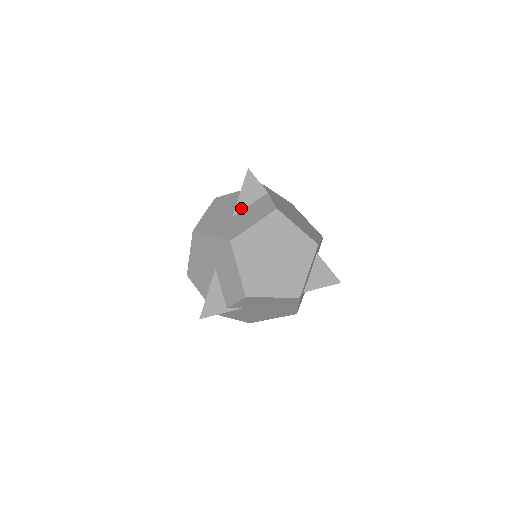
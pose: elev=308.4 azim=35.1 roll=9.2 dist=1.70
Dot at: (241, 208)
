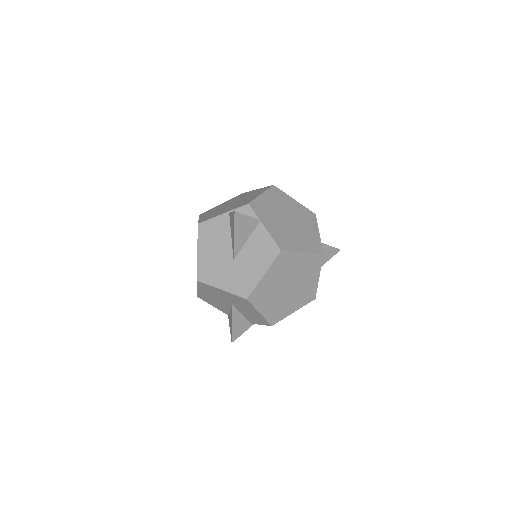
Dot at: (239, 248)
